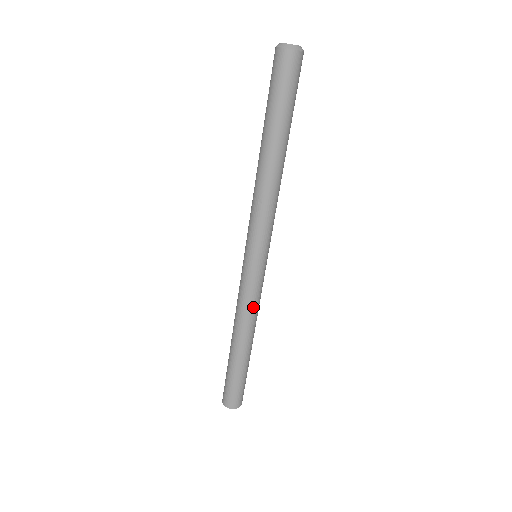
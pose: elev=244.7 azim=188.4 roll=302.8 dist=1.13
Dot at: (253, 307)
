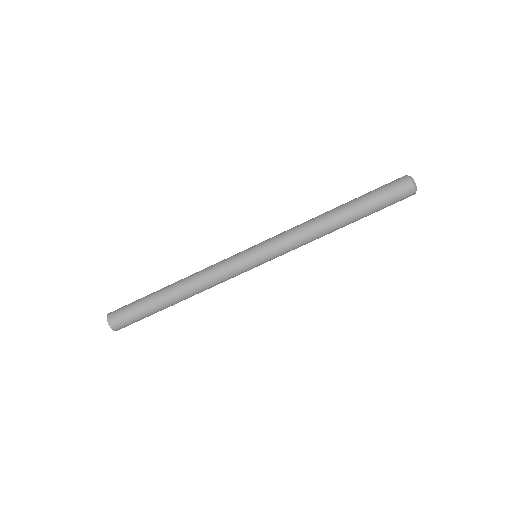
Dot at: (216, 280)
